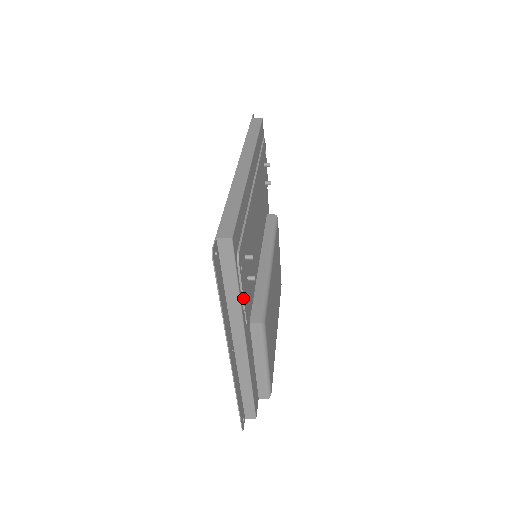
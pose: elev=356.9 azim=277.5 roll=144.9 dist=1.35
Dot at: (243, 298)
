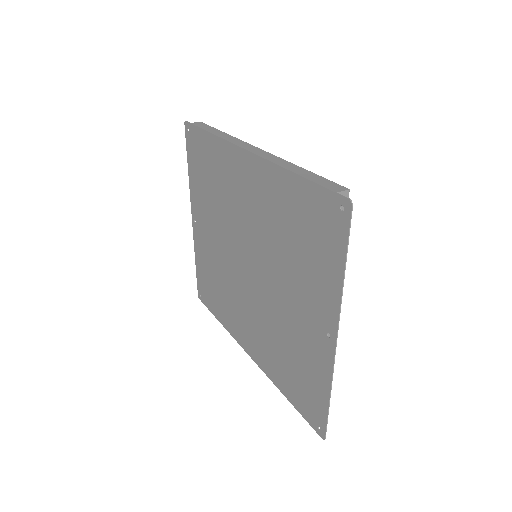
Dot at: occluded
